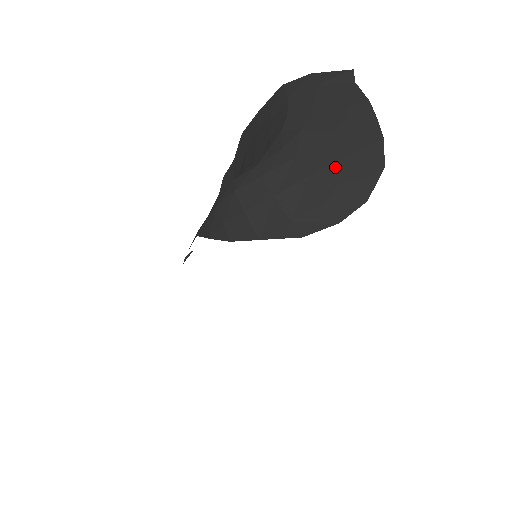
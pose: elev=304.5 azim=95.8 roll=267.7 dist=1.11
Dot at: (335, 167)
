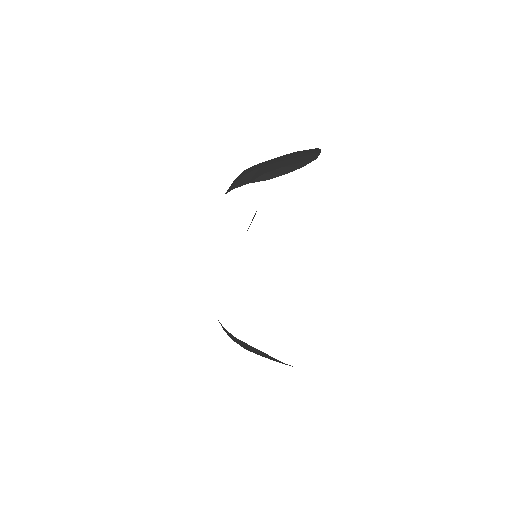
Dot at: (293, 159)
